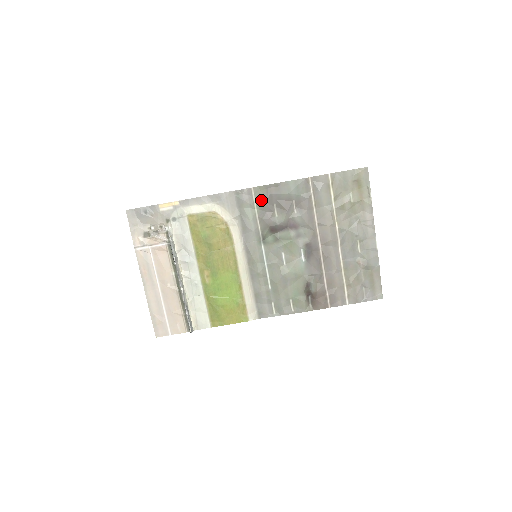
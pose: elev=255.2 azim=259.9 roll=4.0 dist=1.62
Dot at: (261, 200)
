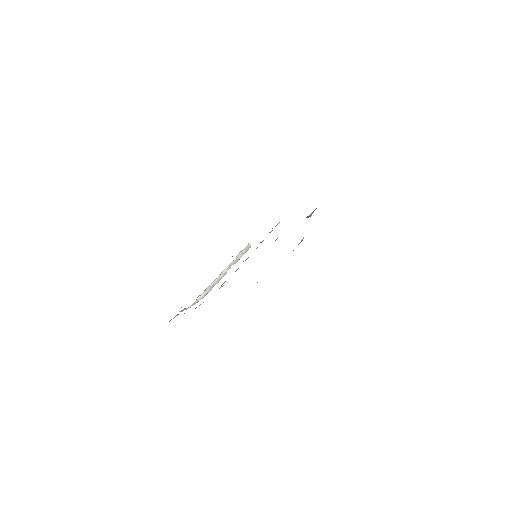
Dot at: occluded
